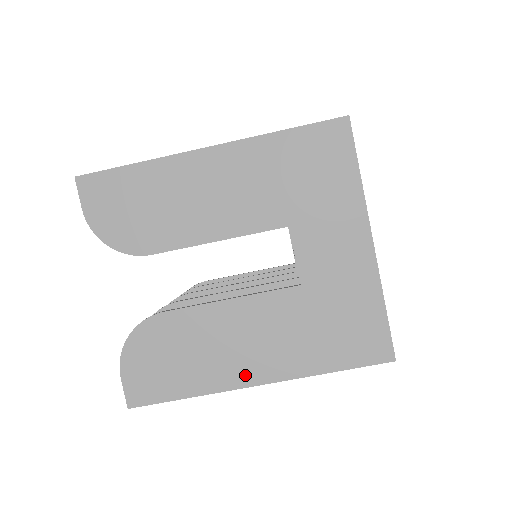
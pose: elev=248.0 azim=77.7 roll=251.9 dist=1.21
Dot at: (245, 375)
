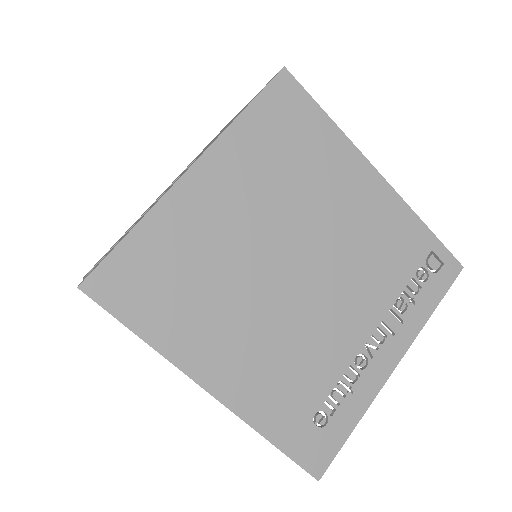
Dot at: occluded
